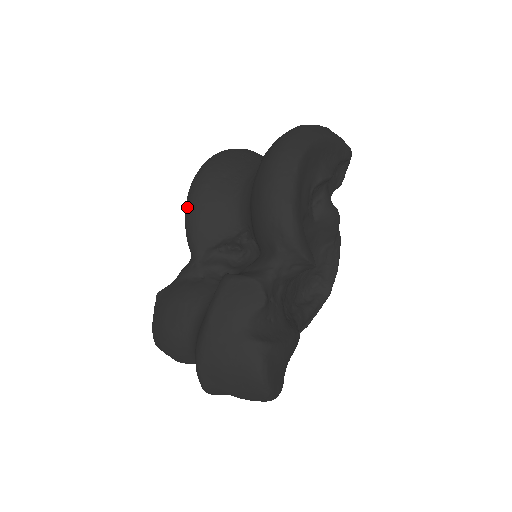
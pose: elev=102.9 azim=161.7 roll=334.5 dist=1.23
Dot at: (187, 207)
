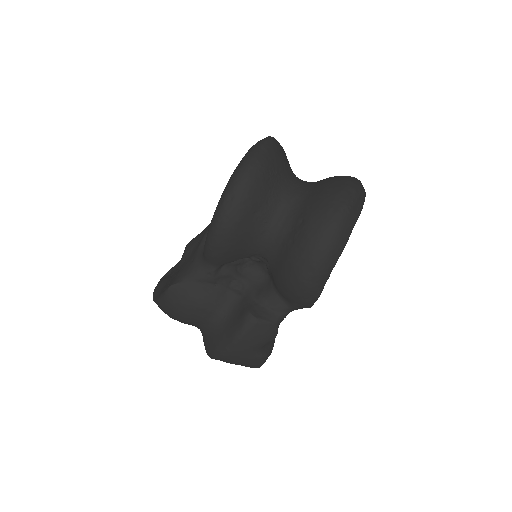
Dot at: (215, 237)
